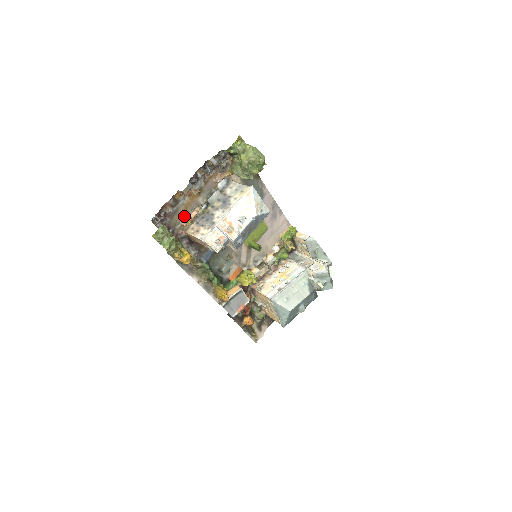
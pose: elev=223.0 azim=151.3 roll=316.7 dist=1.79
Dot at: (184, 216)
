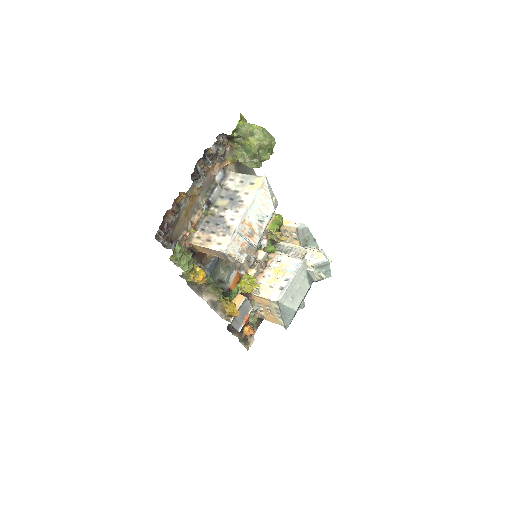
Dot at: (185, 223)
